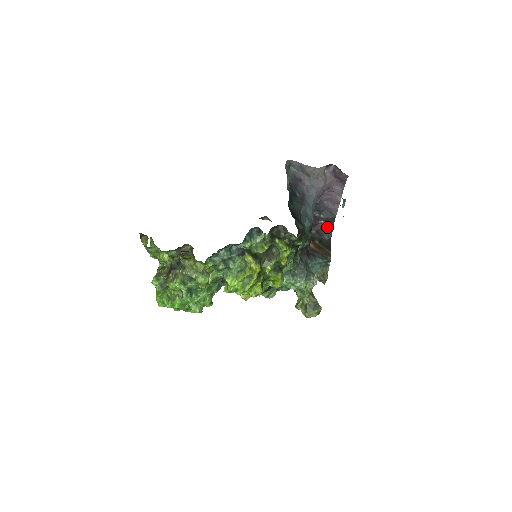
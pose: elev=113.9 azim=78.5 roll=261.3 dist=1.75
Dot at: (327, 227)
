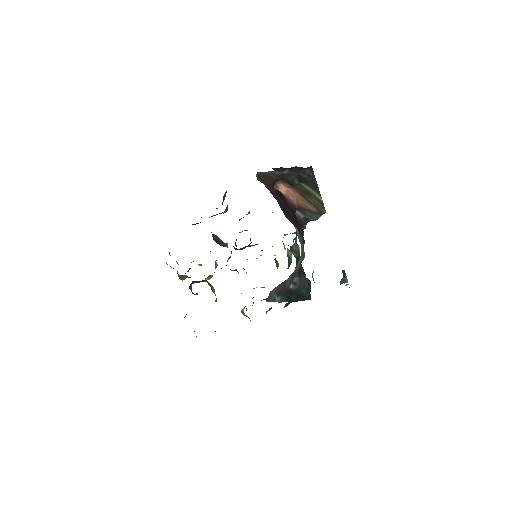
Dot at: occluded
